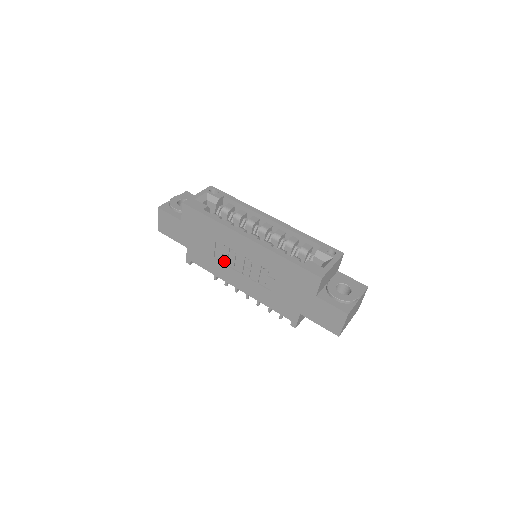
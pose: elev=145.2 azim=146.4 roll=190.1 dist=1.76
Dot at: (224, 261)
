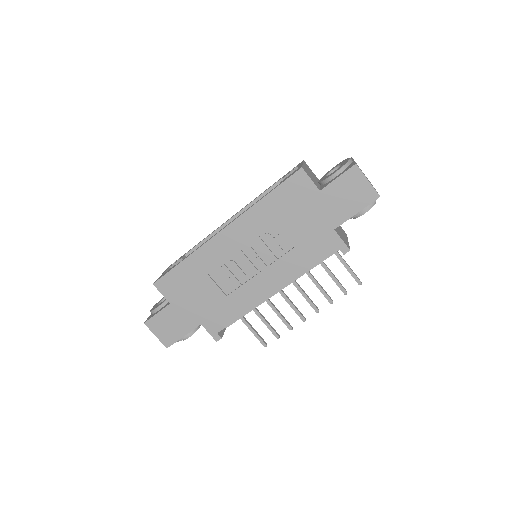
Dot at: (235, 284)
